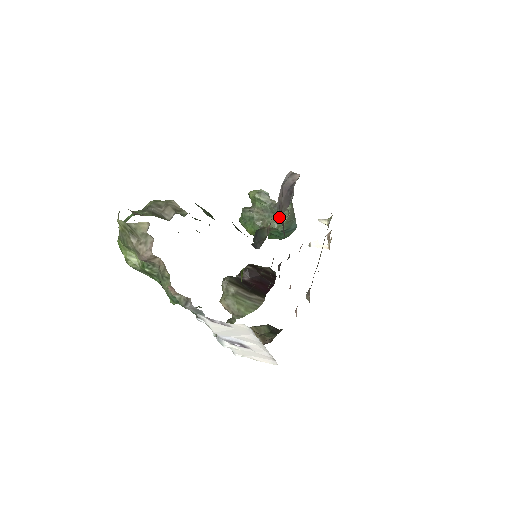
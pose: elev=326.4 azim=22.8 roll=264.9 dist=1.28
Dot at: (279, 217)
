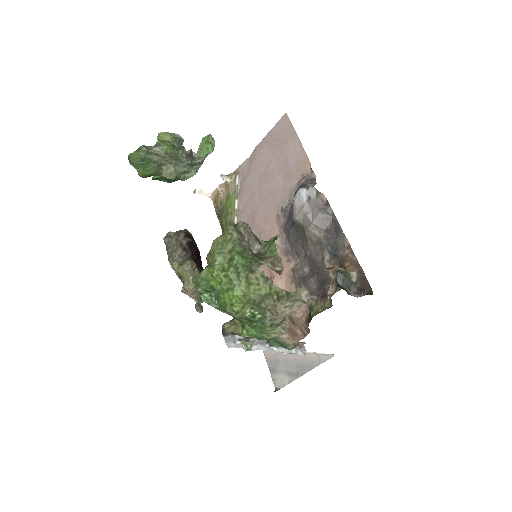
Dot at: (187, 168)
